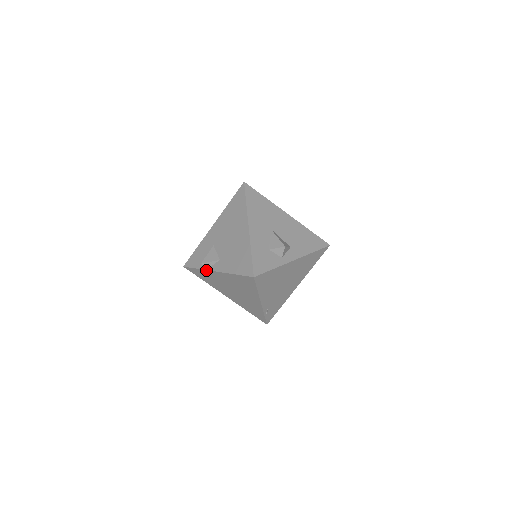
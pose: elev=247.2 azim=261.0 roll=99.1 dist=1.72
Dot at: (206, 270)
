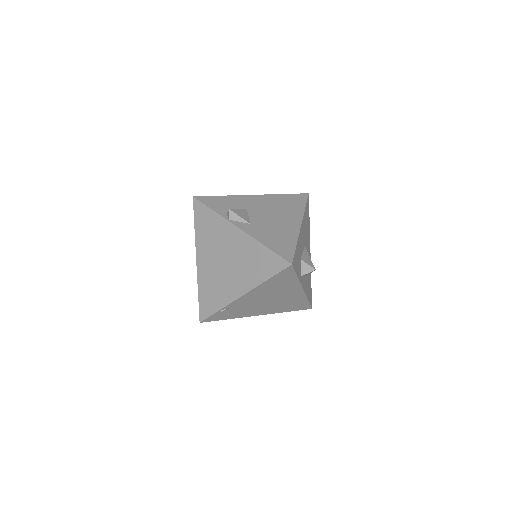
Dot at: (226, 219)
